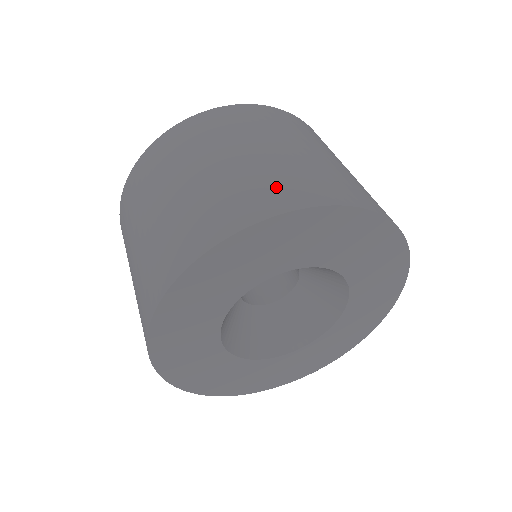
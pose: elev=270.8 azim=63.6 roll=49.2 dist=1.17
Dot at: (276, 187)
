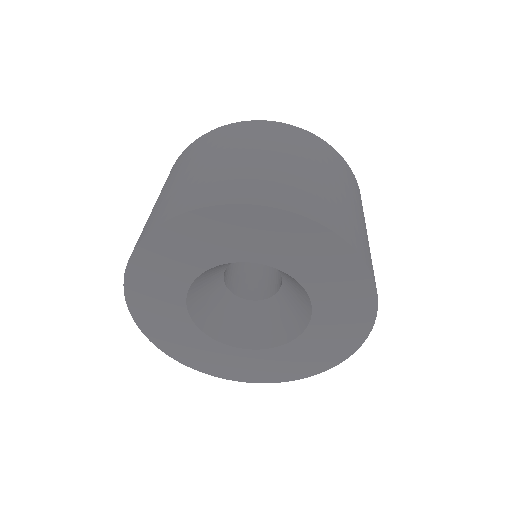
Dot at: (300, 195)
